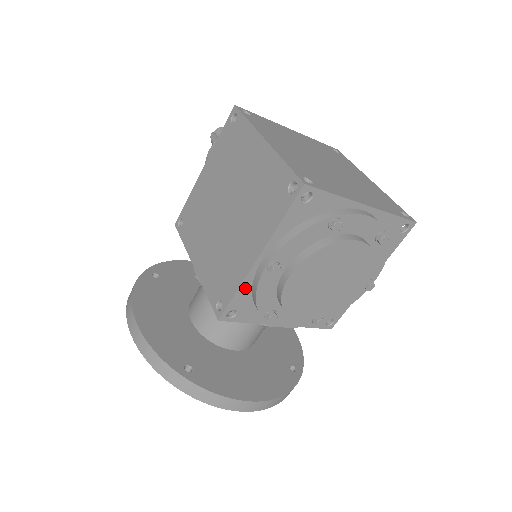
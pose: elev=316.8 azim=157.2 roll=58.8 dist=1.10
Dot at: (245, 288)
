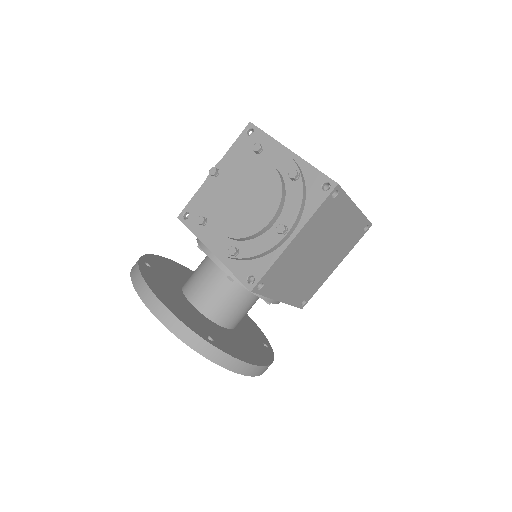
Dot at: occluded
